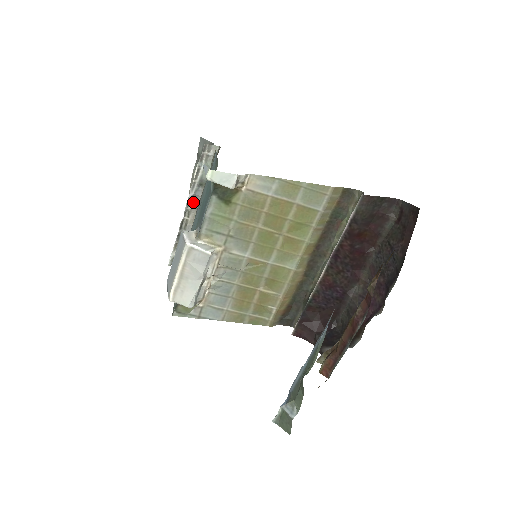
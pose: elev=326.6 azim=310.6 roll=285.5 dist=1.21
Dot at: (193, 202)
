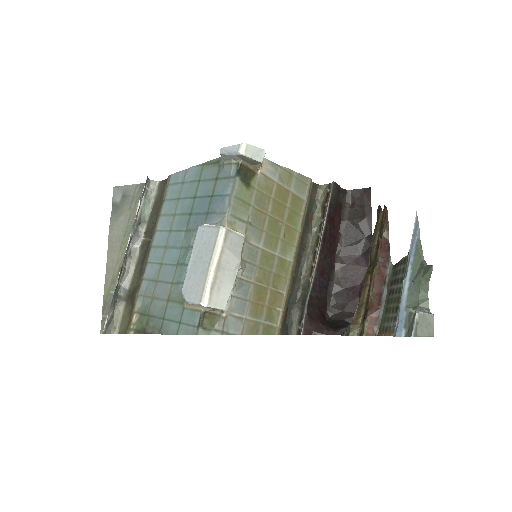
Dot at: (129, 246)
